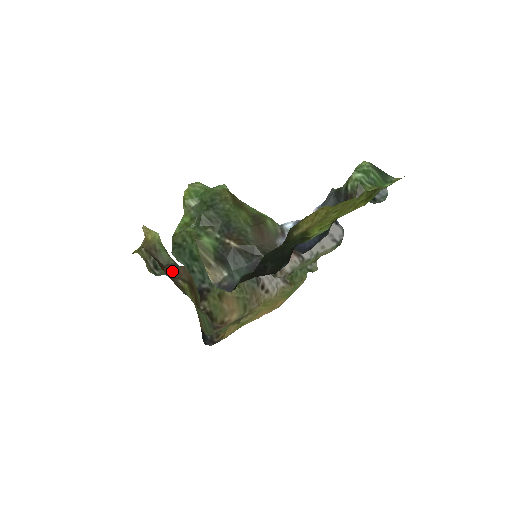
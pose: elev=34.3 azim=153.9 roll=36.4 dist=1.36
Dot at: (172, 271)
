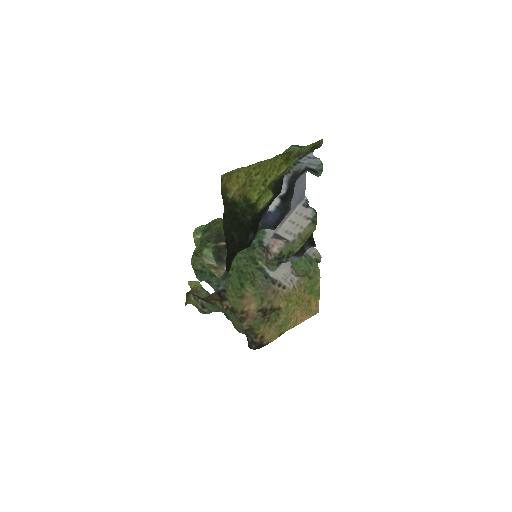
Dot at: (207, 298)
